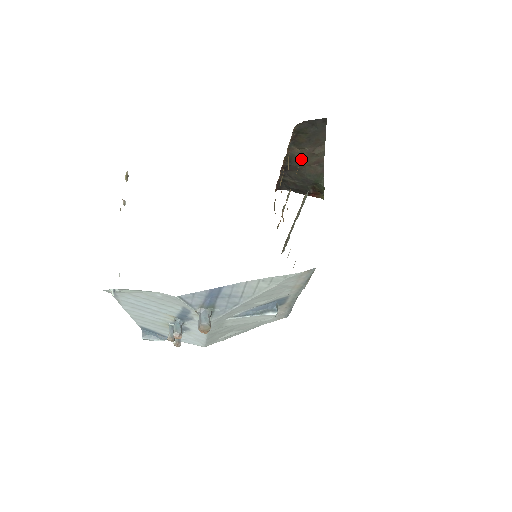
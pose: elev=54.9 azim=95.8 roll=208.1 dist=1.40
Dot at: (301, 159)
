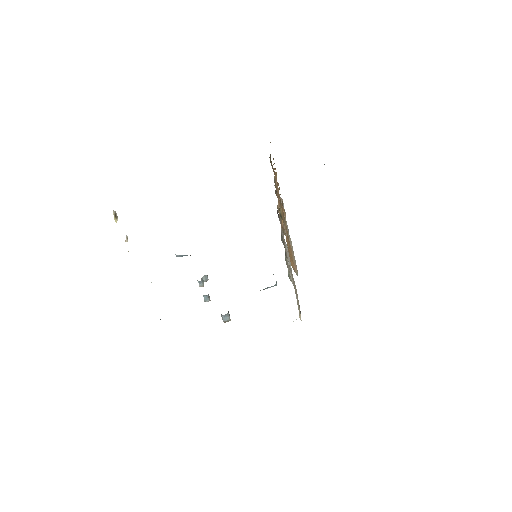
Dot at: occluded
